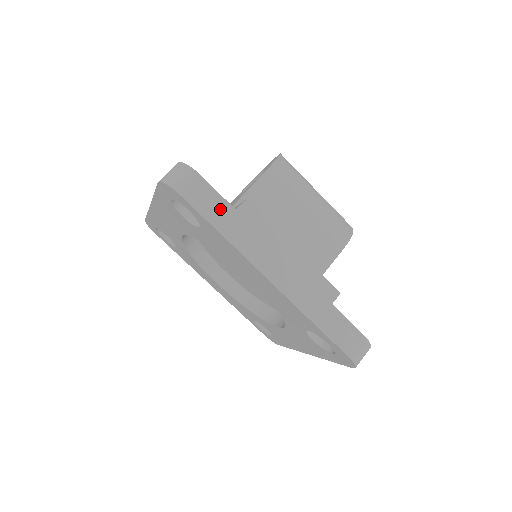
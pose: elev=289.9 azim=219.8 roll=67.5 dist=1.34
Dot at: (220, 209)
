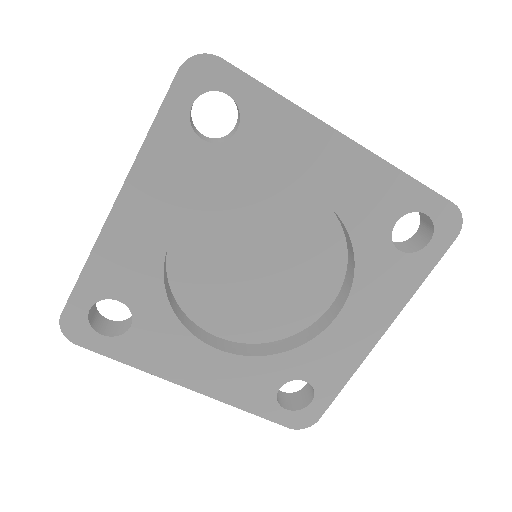
Dot at: occluded
